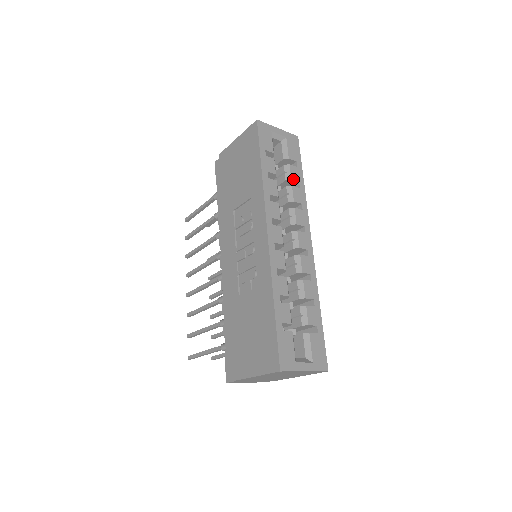
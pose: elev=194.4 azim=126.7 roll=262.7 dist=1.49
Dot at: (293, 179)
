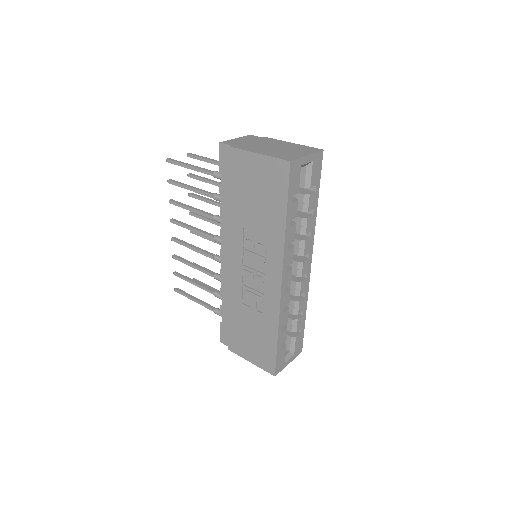
Dot at: (309, 210)
